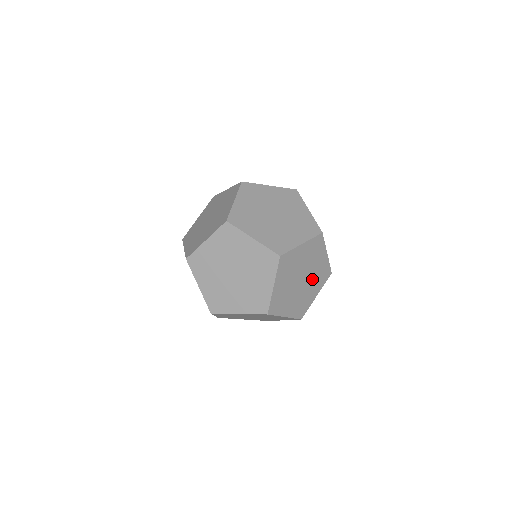
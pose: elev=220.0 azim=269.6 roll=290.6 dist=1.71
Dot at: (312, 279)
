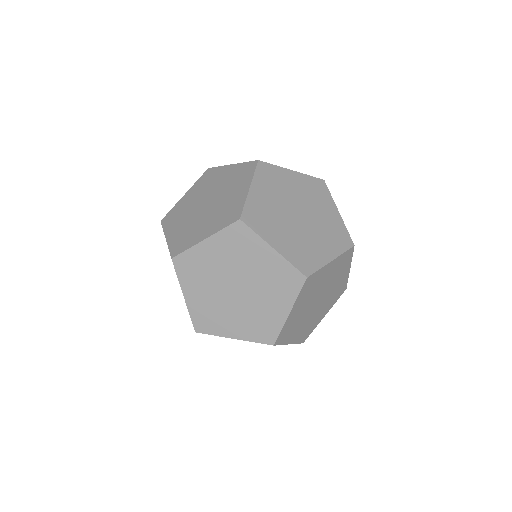
Dot at: occluded
